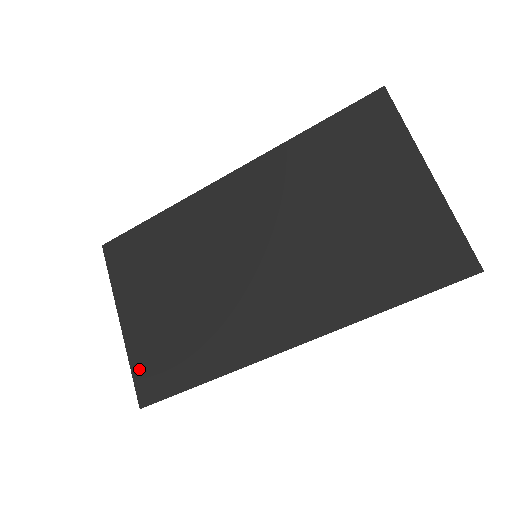
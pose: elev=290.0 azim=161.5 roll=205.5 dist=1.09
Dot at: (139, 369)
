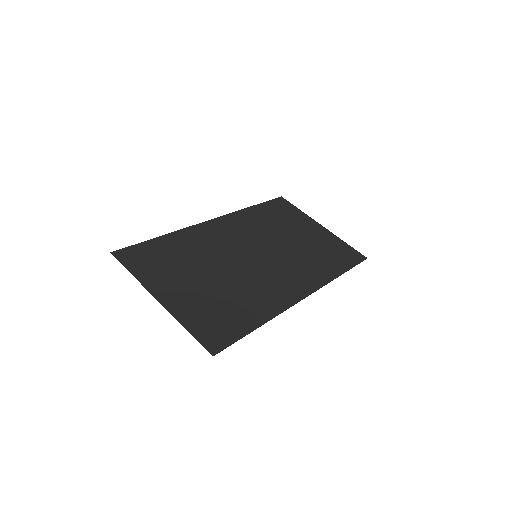
Dot at: (197, 328)
